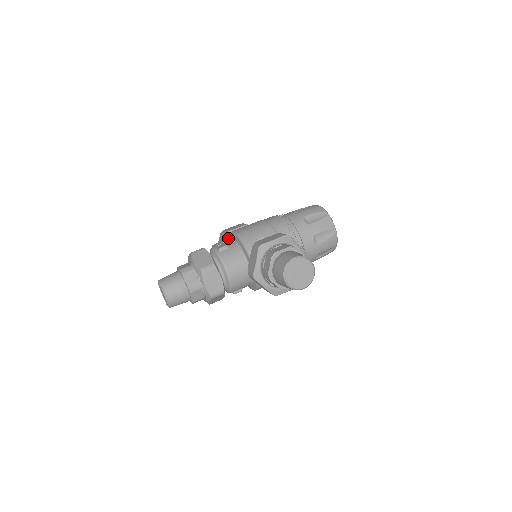
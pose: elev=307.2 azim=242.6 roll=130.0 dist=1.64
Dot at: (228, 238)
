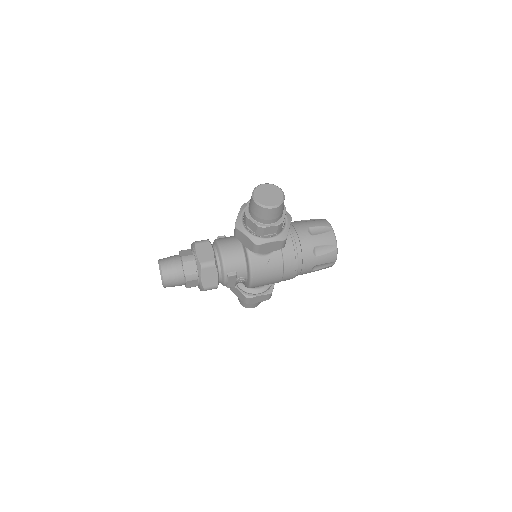
Dot at: occluded
